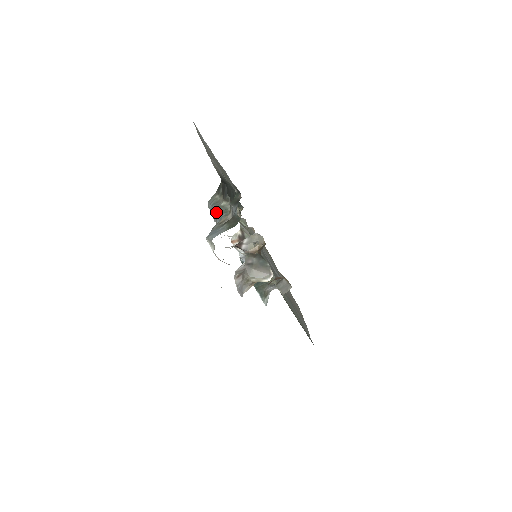
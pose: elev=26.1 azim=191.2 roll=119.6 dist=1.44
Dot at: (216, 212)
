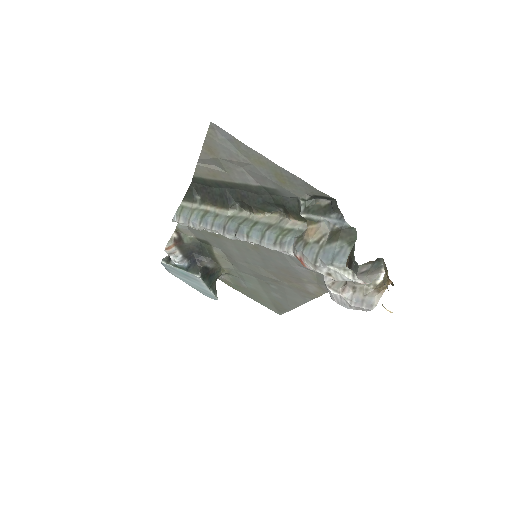
Dot at: (234, 227)
